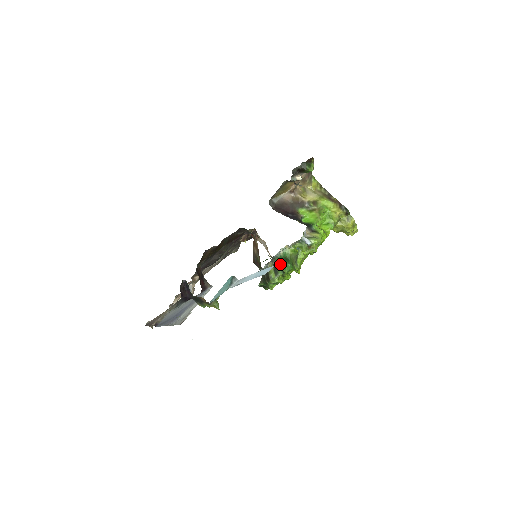
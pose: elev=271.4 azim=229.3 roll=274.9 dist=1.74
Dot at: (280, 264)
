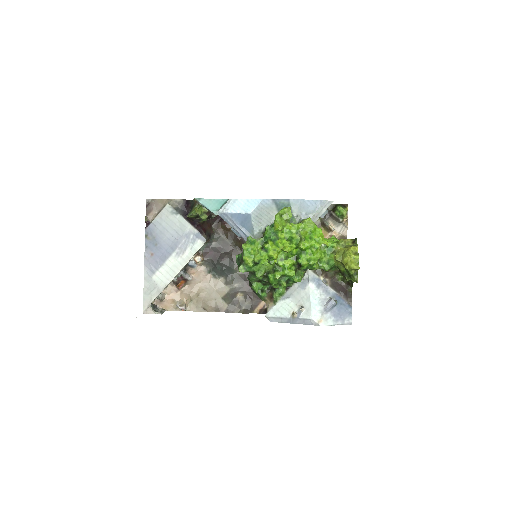
Dot at: occluded
